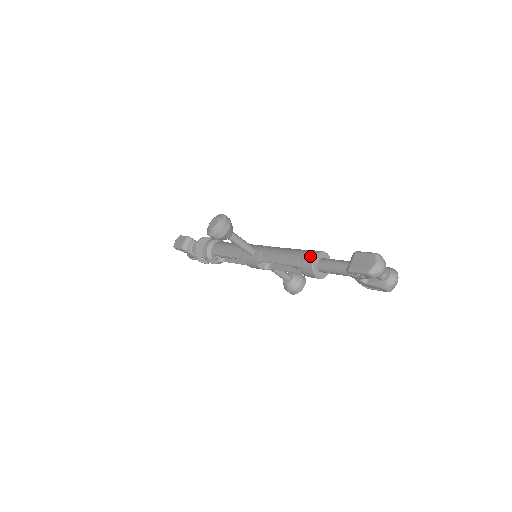
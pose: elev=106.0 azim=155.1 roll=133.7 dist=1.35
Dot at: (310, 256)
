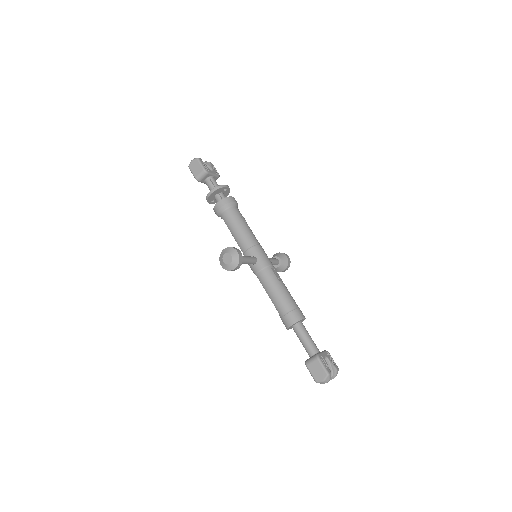
Dot at: (290, 320)
